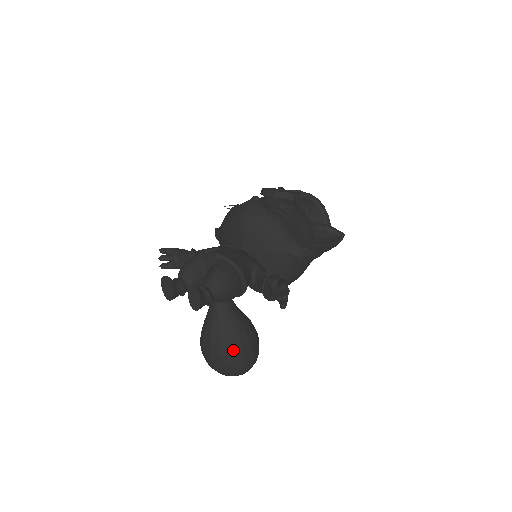
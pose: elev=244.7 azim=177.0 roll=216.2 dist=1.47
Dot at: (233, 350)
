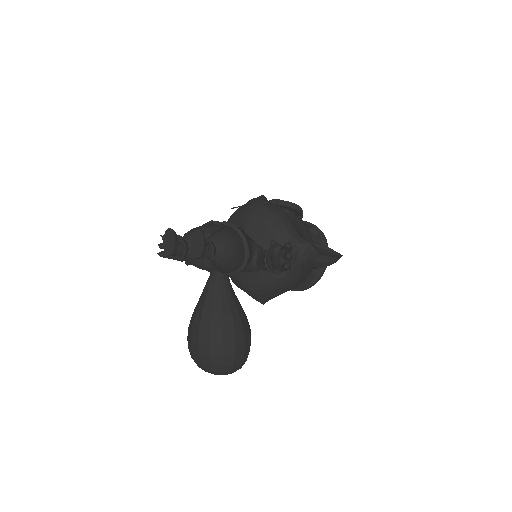
Dot at: (225, 331)
